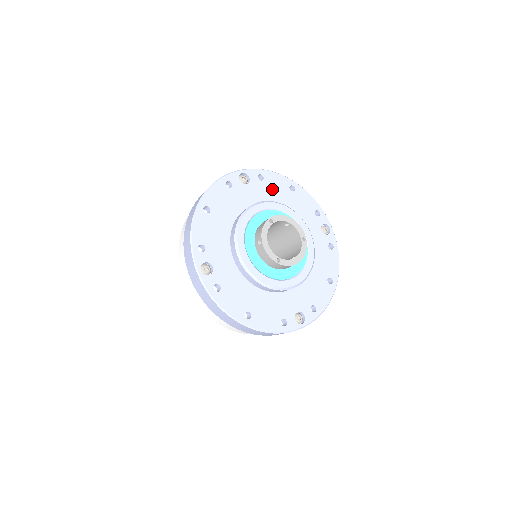
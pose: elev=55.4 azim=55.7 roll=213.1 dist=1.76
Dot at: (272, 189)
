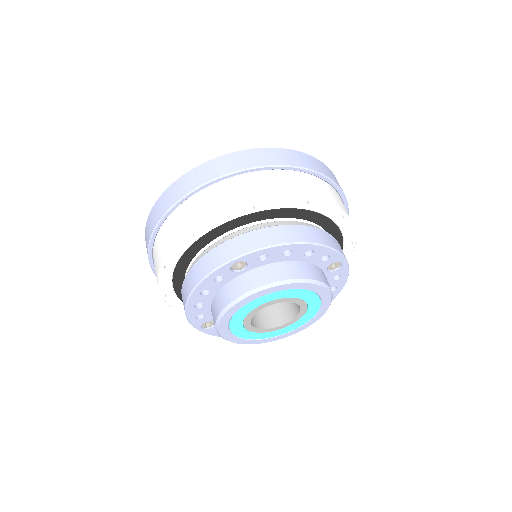
Dot at: occluded
